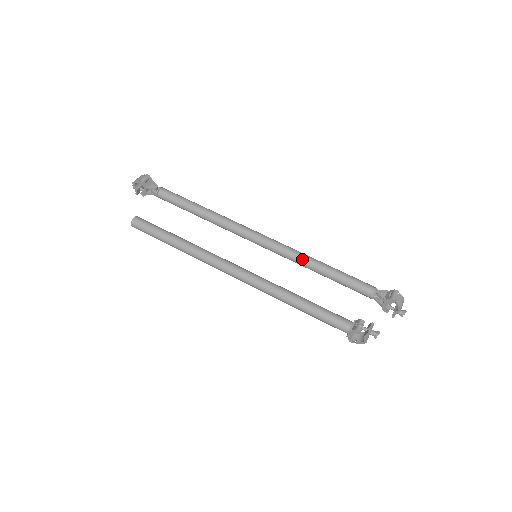
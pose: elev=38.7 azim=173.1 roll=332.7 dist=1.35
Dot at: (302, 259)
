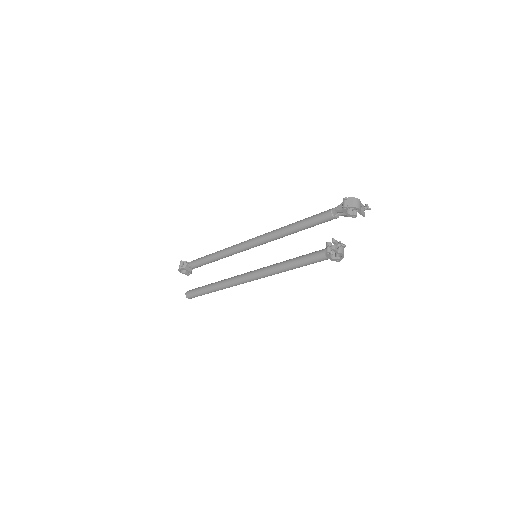
Dot at: (280, 233)
